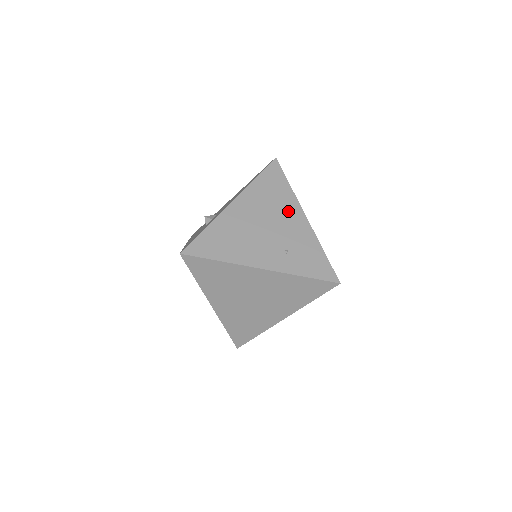
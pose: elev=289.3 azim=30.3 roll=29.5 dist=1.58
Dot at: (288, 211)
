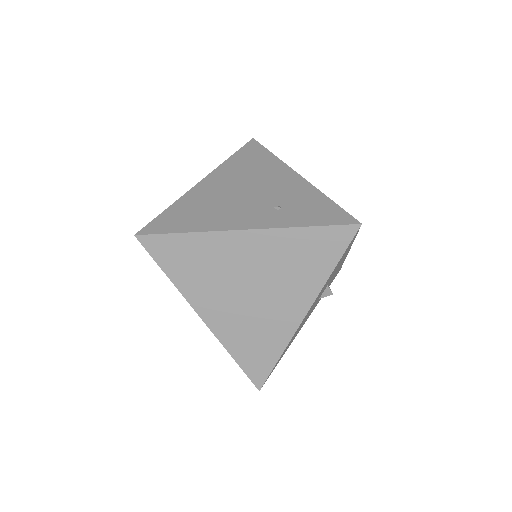
Dot at: (274, 174)
